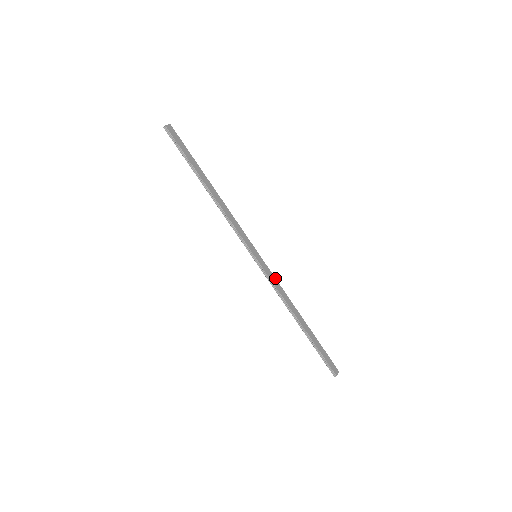
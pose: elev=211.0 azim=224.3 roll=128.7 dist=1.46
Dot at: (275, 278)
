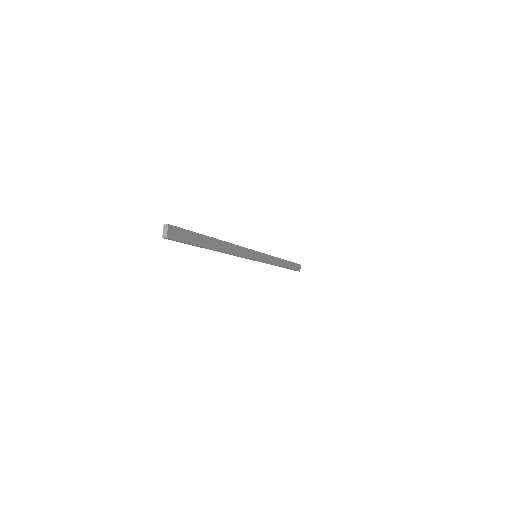
Dot at: (268, 255)
